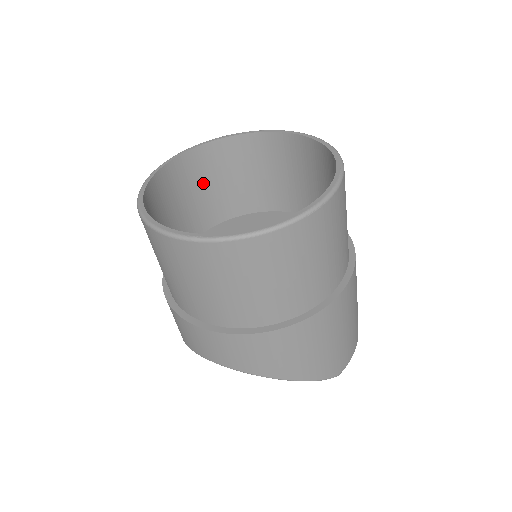
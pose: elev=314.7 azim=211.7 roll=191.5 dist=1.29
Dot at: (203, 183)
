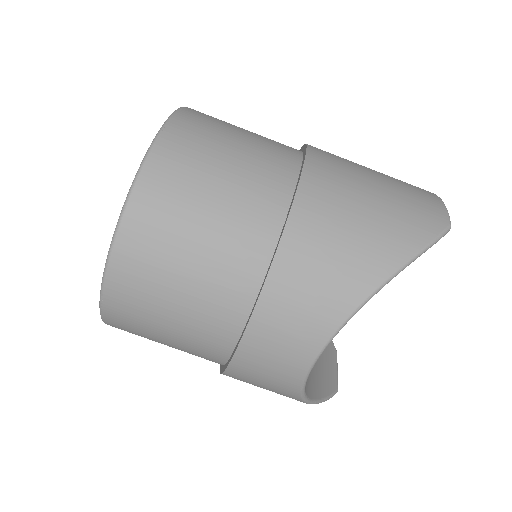
Dot at: occluded
